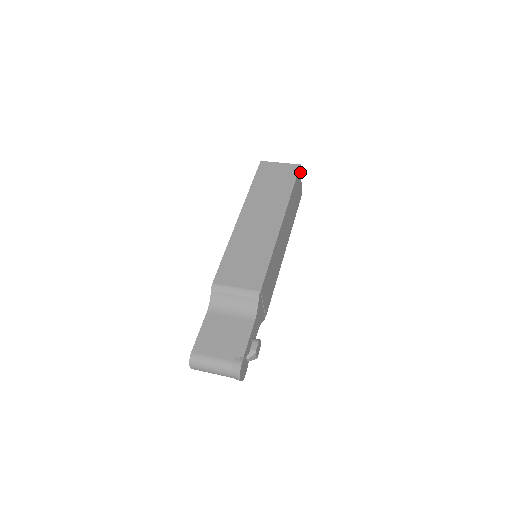
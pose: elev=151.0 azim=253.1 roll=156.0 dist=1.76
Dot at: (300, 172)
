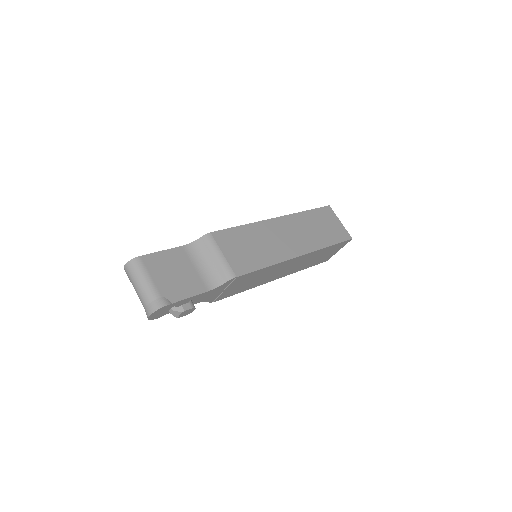
Dot at: (346, 243)
